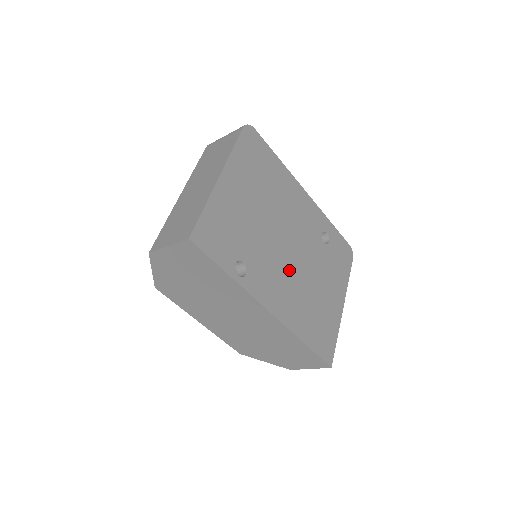
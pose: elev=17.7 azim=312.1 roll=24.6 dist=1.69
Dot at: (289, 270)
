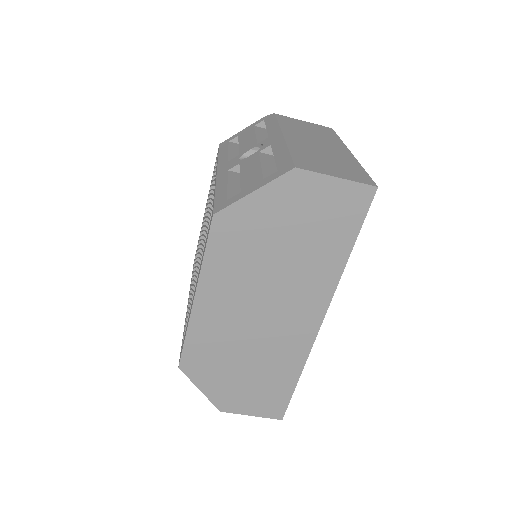
Dot at: occluded
